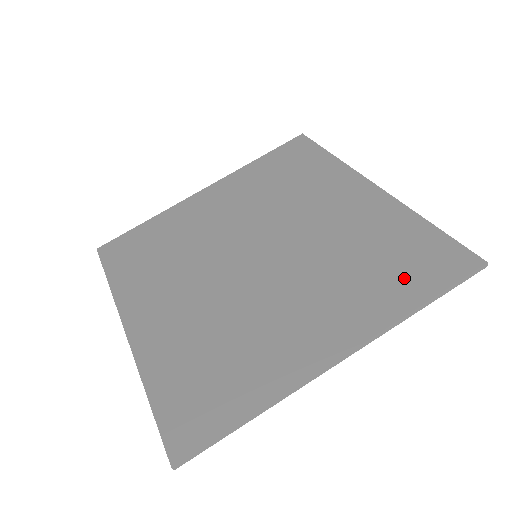
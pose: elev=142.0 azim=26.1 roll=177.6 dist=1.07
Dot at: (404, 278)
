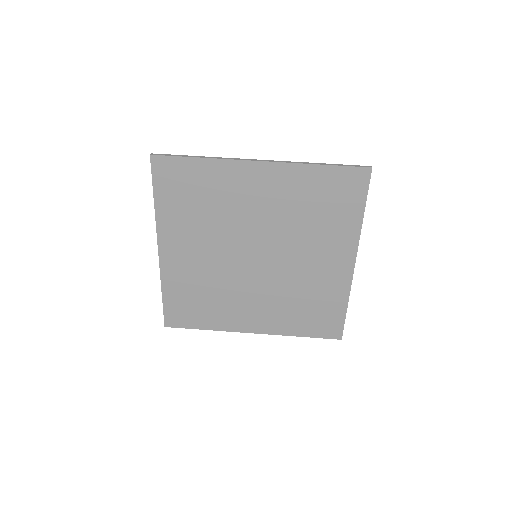
Dot at: (343, 208)
